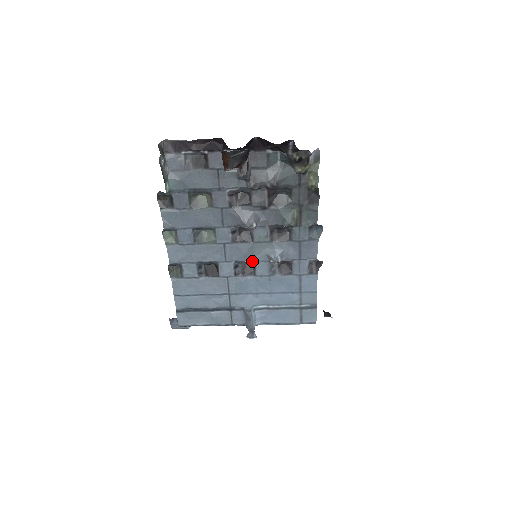
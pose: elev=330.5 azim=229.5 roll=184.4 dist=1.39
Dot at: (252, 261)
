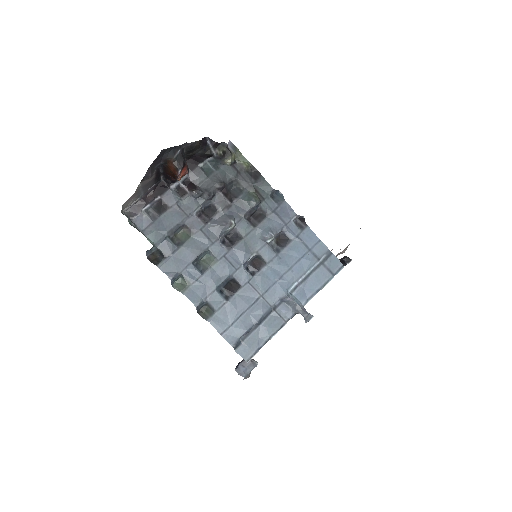
Dot at: (255, 254)
